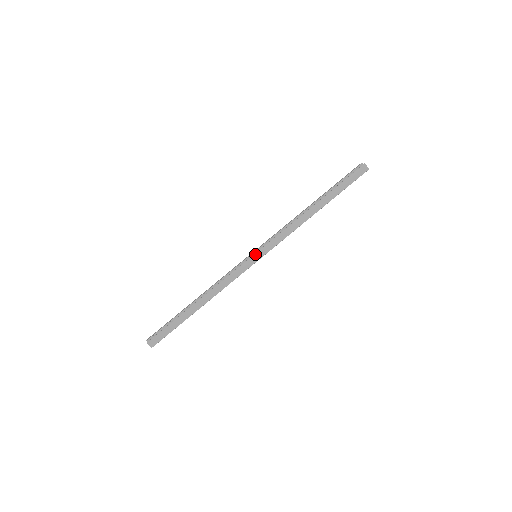
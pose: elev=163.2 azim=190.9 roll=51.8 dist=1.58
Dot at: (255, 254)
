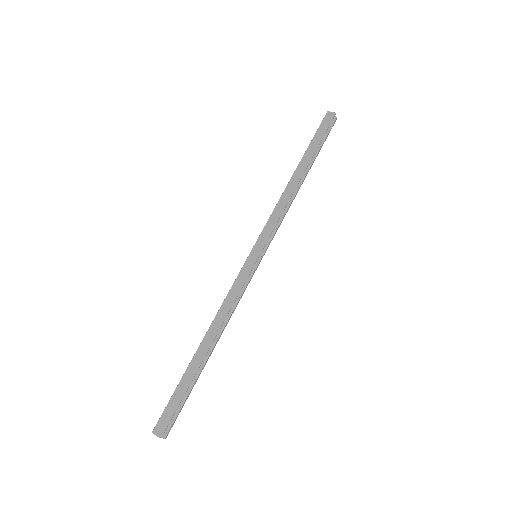
Dot at: (251, 252)
